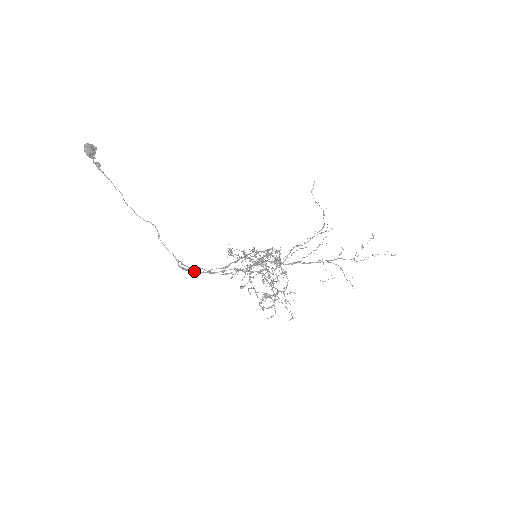
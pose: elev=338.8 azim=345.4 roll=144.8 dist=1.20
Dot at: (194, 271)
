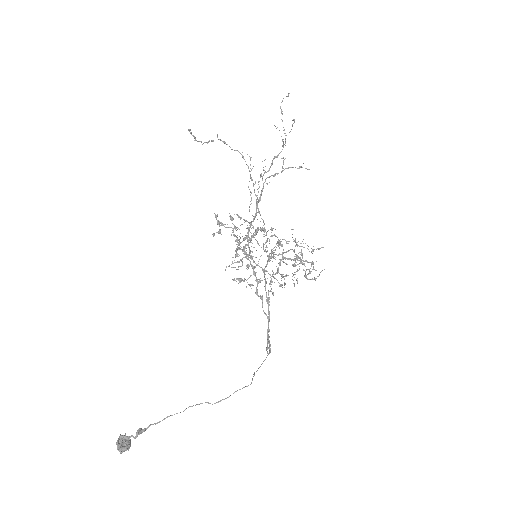
Dot at: (268, 335)
